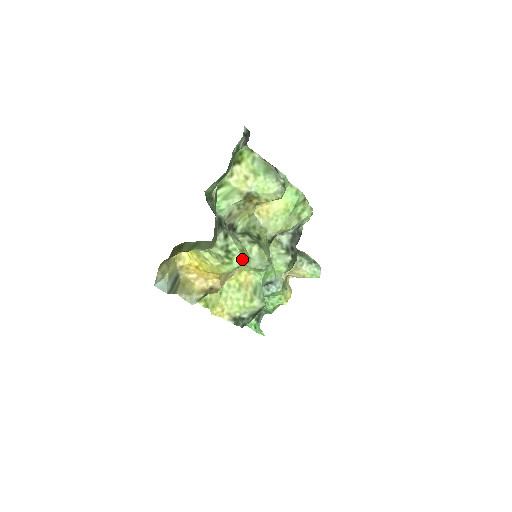
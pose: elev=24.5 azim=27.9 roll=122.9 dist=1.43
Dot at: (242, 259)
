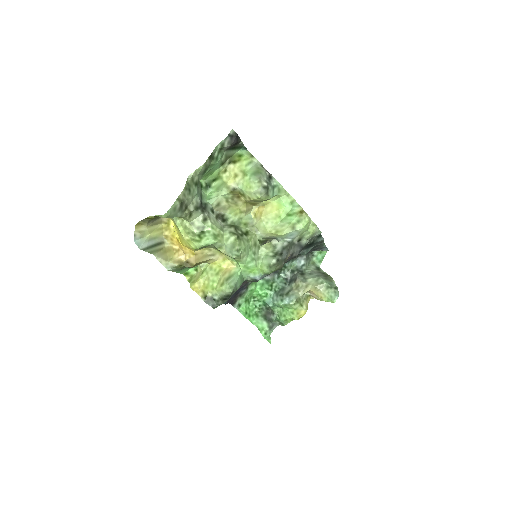
Dot at: (210, 240)
